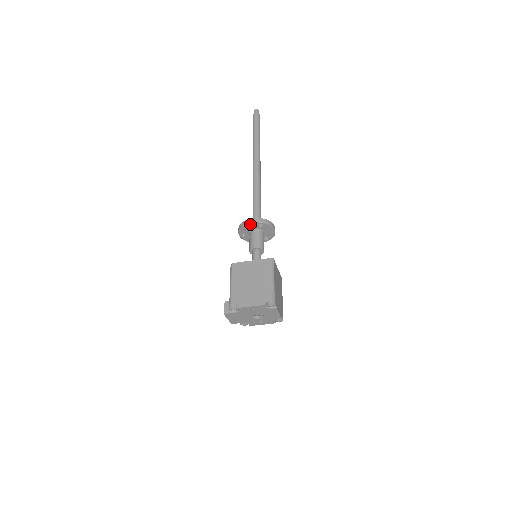
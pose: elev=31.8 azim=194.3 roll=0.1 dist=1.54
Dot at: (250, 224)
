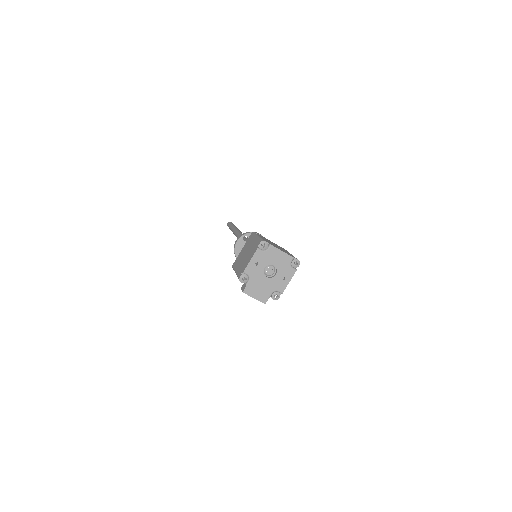
Dot at: (237, 245)
